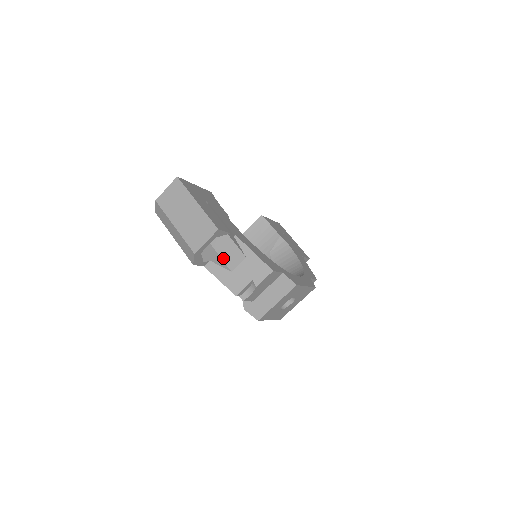
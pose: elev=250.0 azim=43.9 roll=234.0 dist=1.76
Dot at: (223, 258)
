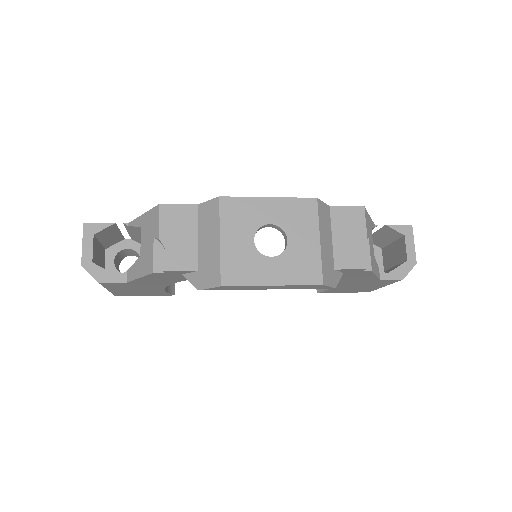
Dot at: occluded
